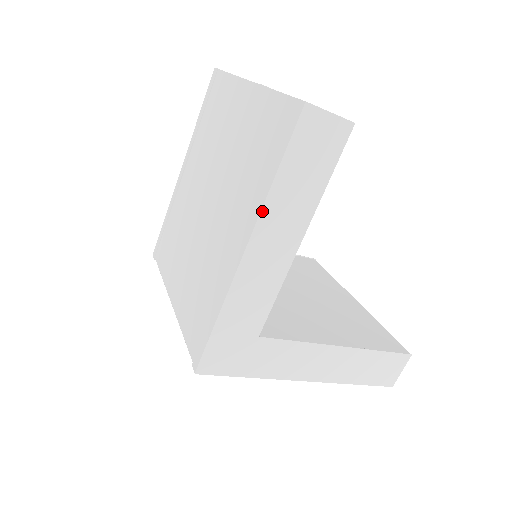
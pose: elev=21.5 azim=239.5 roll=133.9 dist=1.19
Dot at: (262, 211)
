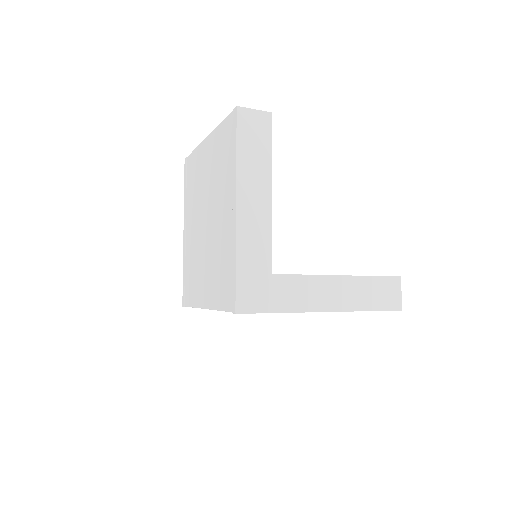
Dot at: (237, 177)
